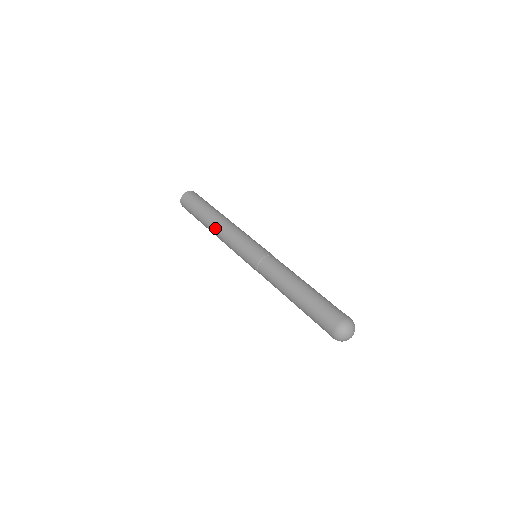
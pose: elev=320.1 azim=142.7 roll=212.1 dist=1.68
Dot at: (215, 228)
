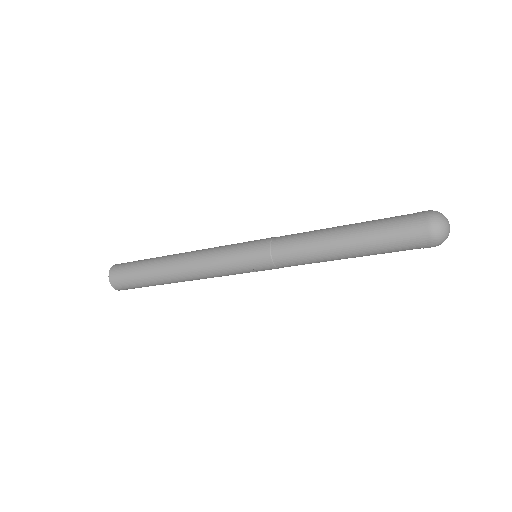
Dot at: (185, 252)
